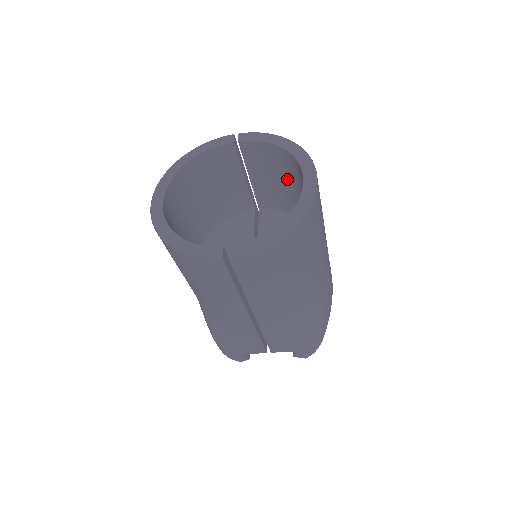
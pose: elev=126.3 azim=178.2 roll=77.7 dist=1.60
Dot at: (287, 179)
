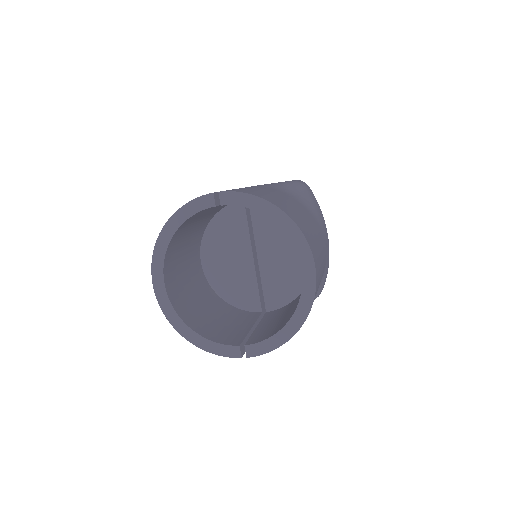
Dot at: occluded
